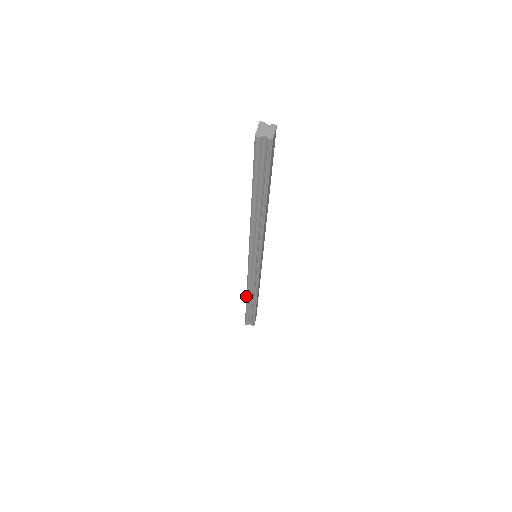
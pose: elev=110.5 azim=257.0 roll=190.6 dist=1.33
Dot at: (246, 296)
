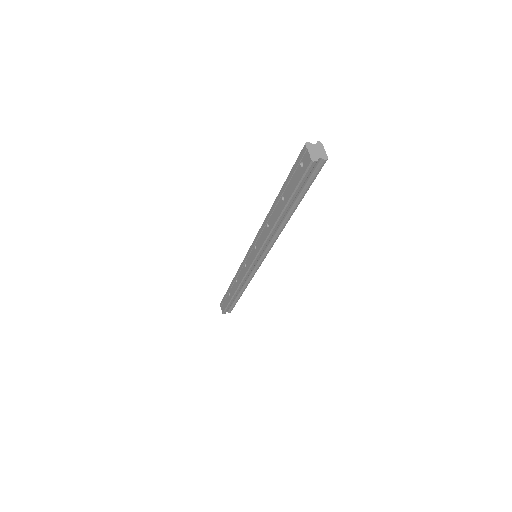
Dot at: (235, 292)
